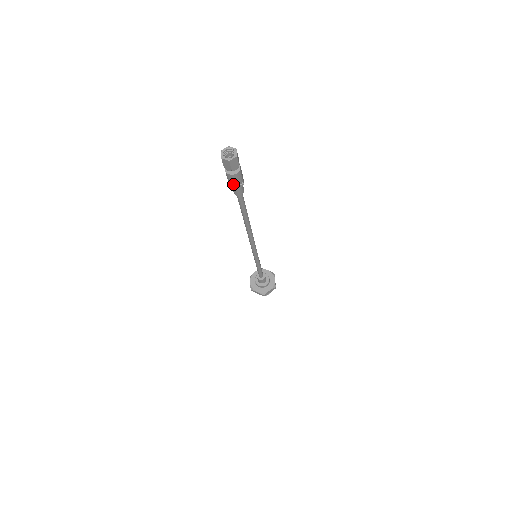
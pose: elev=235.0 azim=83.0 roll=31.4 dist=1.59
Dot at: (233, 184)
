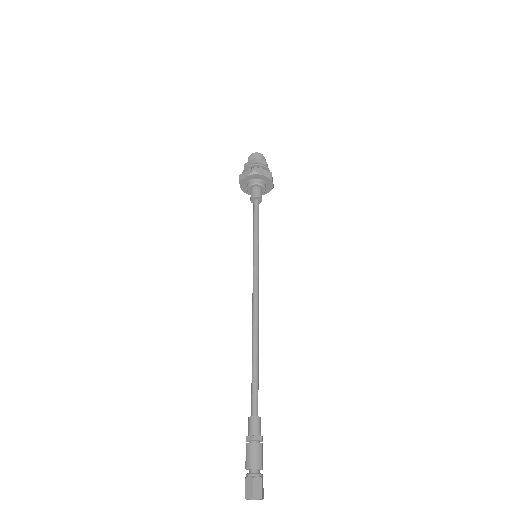
Dot at: occluded
